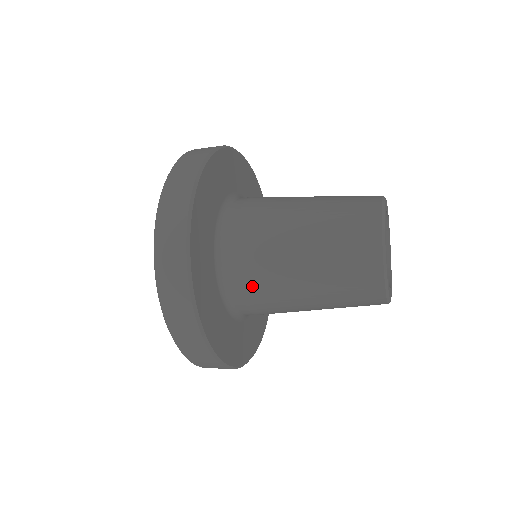
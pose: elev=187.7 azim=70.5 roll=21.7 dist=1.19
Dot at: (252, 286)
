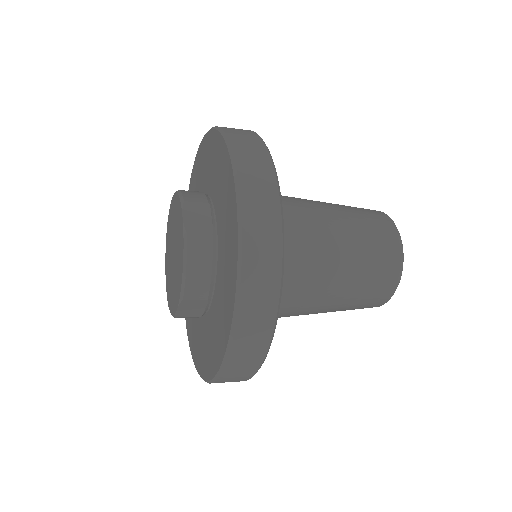
Dot at: (293, 233)
